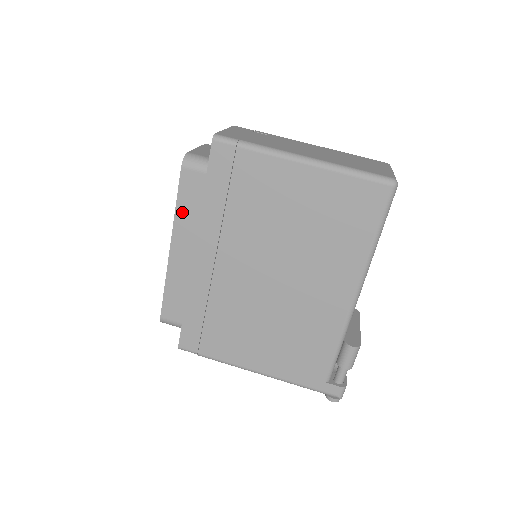
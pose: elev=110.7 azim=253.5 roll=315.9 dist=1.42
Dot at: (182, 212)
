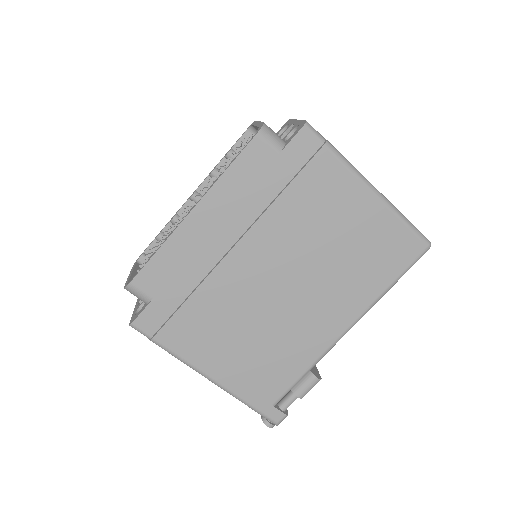
Dot at: (228, 180)
